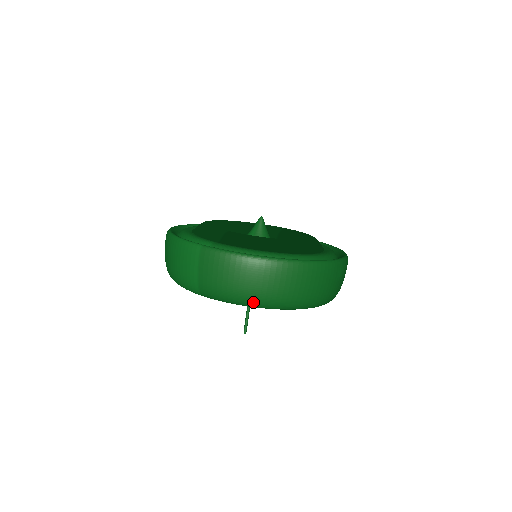
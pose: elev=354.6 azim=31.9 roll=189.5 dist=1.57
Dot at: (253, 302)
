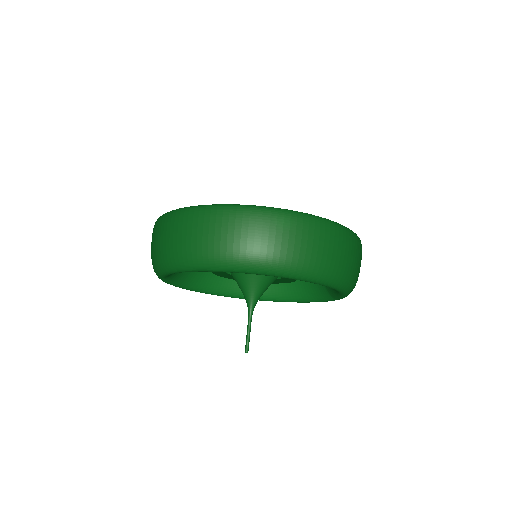
Dot at: (172, 262)
